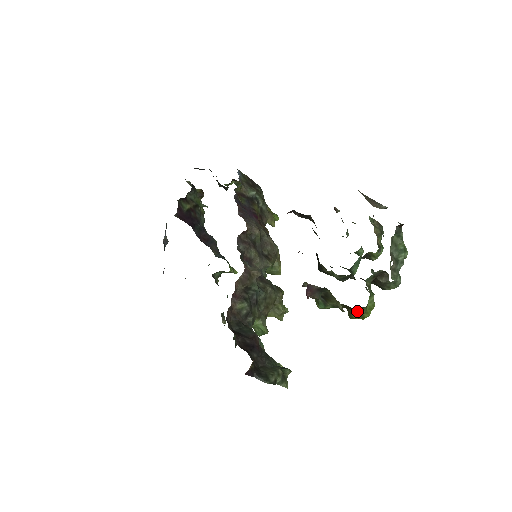
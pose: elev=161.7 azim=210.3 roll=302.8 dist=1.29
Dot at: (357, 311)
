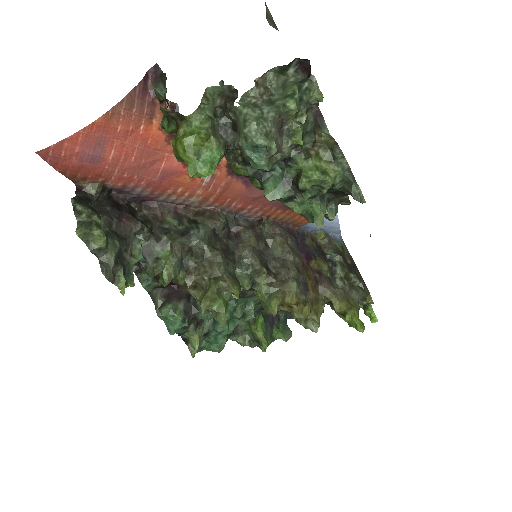
Dot at: (179, 131)
